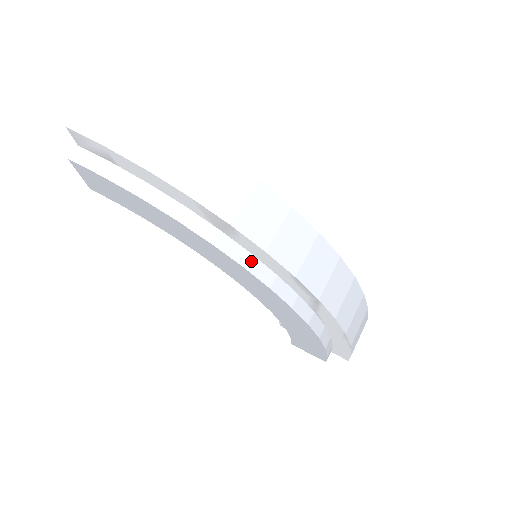
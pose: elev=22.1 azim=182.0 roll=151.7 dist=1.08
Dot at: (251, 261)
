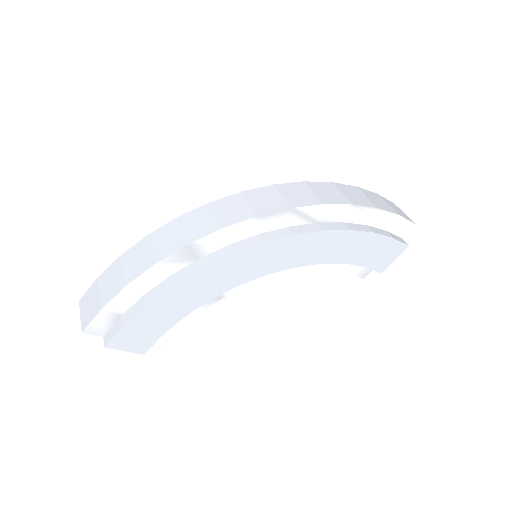
Dot at: (233, 247)
